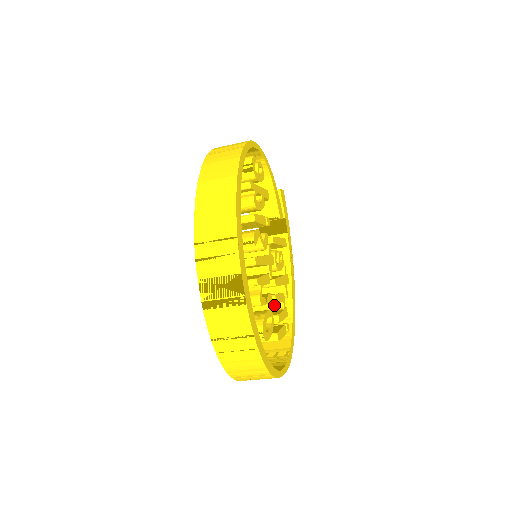
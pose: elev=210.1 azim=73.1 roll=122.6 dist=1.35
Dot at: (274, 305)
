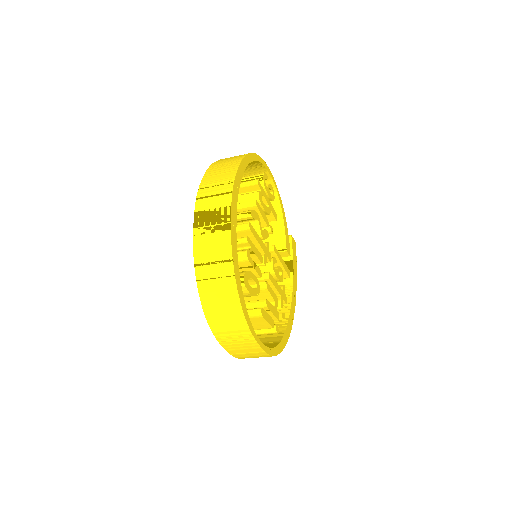
Dot at: occluded
